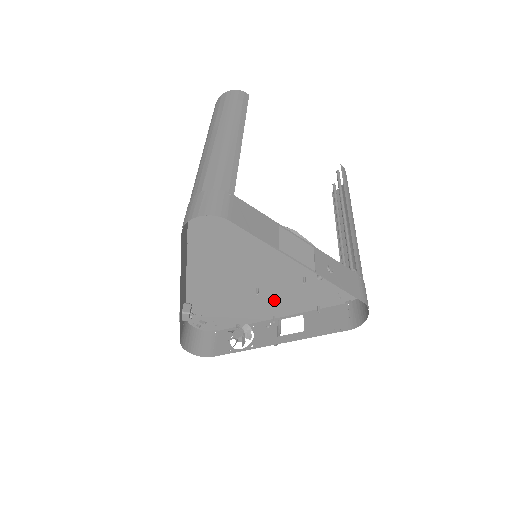
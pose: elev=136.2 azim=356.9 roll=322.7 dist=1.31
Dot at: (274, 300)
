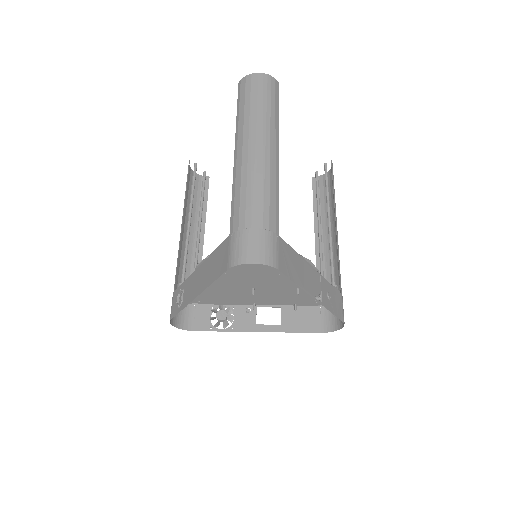
Dot at: (262, 296)
